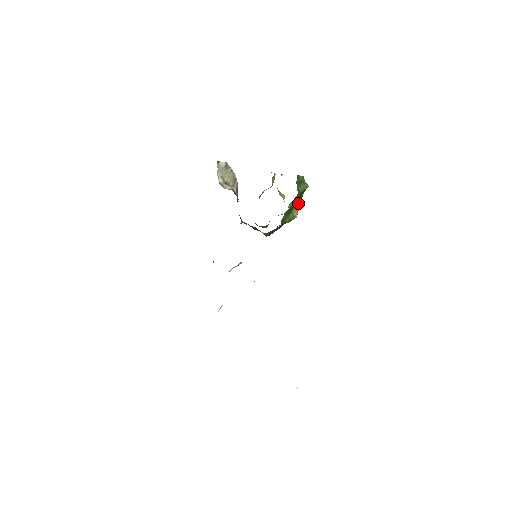
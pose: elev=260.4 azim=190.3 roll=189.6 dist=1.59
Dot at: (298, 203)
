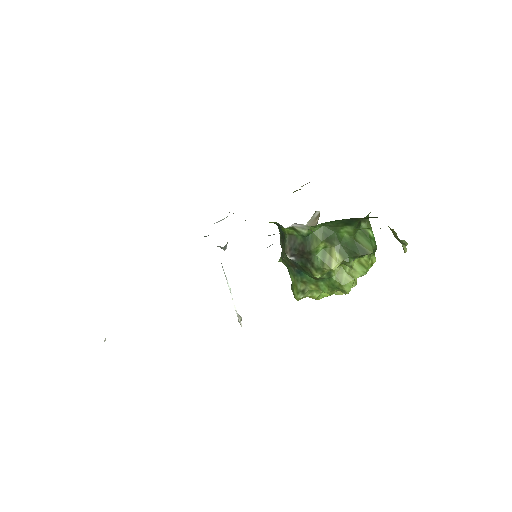
Dot at: (346, 251)
